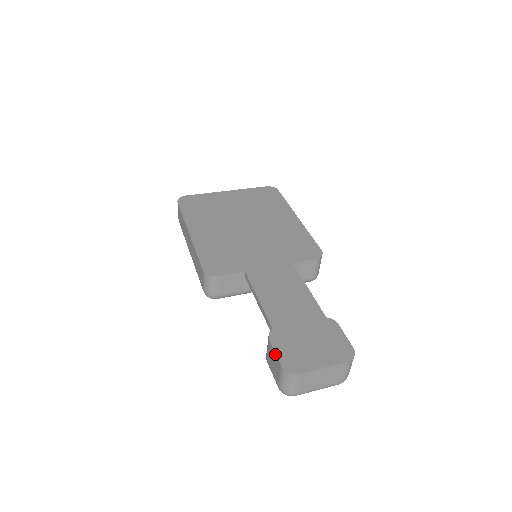
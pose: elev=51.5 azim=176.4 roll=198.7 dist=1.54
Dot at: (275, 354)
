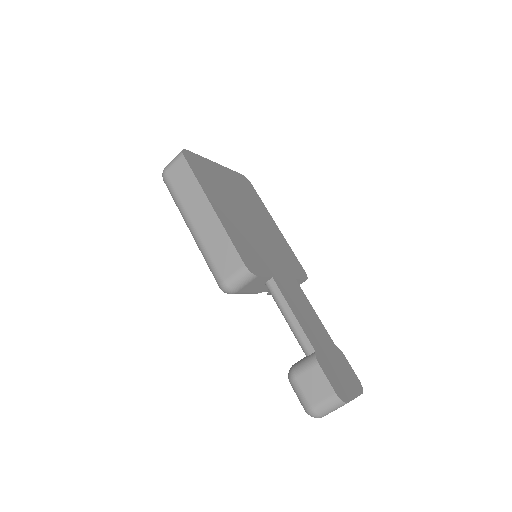
Dot at: (327, 380)
